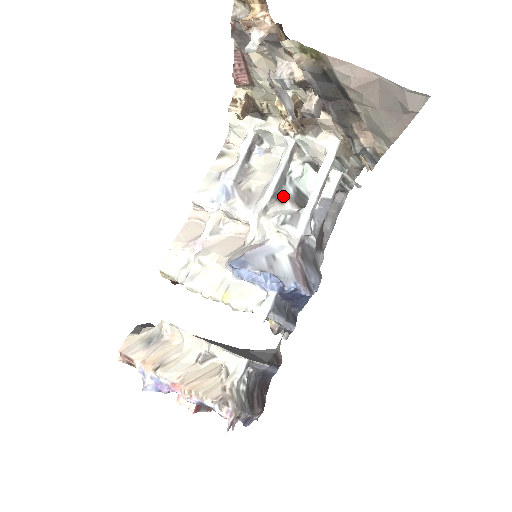
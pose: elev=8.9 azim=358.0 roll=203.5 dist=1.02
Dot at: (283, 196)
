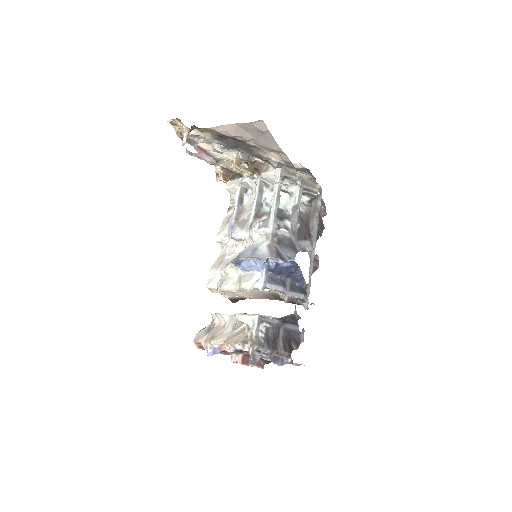
Dot at: (262, 214)
